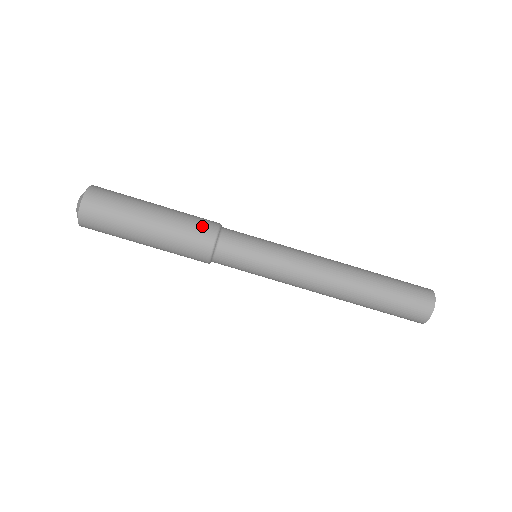
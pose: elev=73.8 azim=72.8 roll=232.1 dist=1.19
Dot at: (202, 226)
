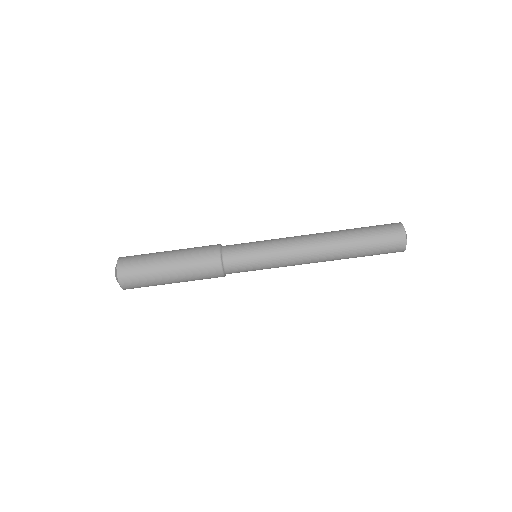
Dot at: (208, 268)
